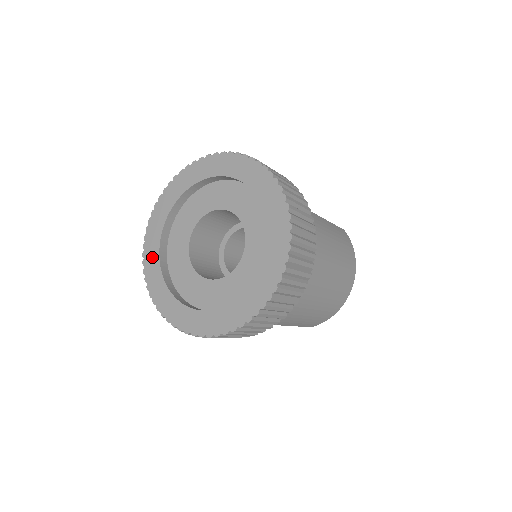
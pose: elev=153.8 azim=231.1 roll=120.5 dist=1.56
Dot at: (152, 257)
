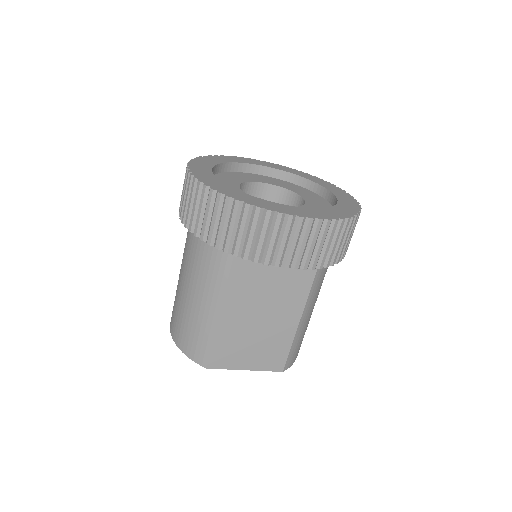
Dot at: (216, 183)
